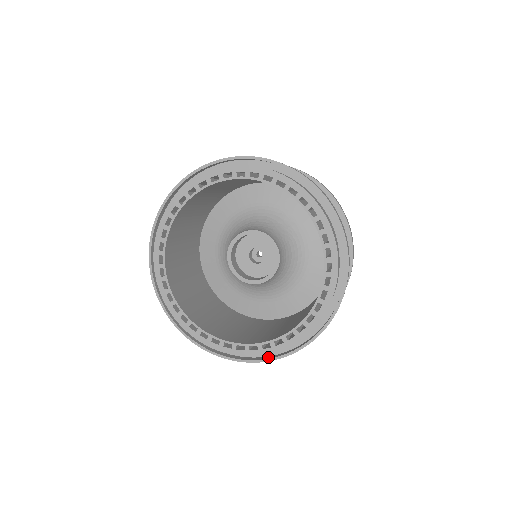
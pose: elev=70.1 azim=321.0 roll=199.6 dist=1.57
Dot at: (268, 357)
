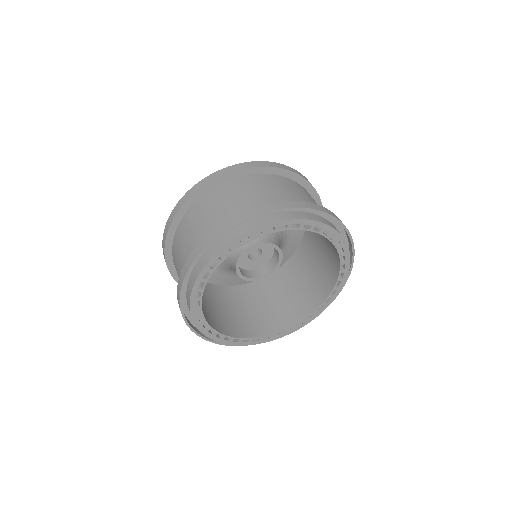
Dot at: occluded
